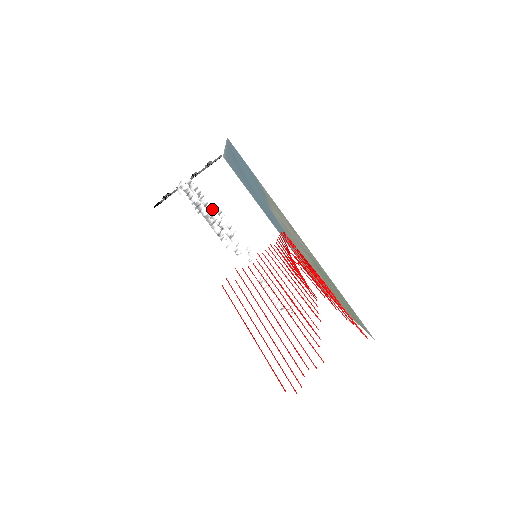
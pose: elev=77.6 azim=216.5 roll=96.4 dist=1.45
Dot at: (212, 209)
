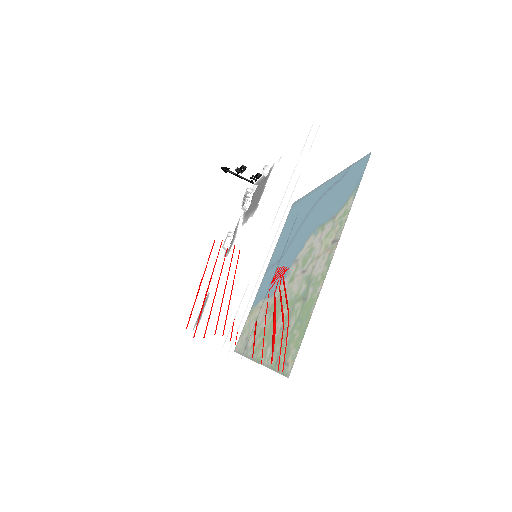
Dot at: occluded
